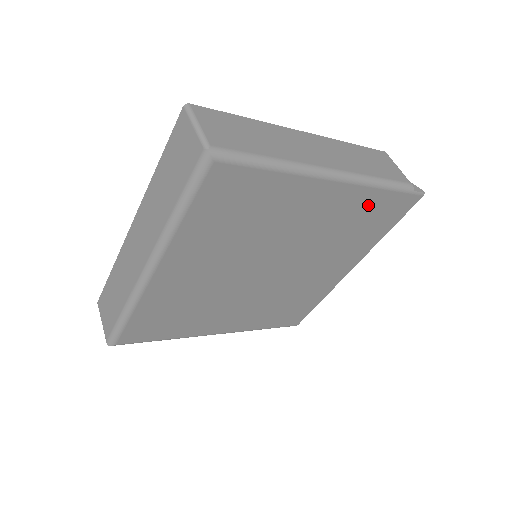
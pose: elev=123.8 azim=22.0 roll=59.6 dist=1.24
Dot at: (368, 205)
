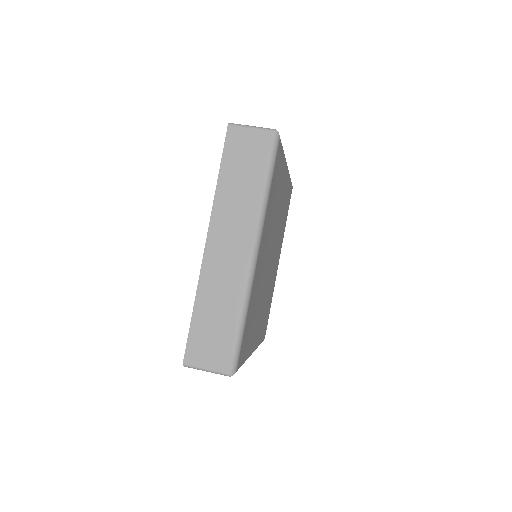
Dot at: (287, 193)
